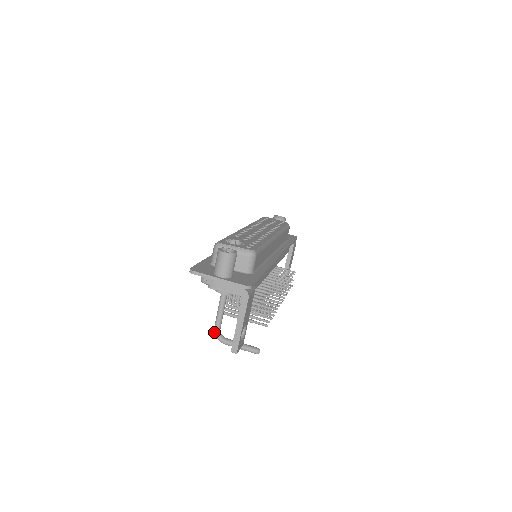
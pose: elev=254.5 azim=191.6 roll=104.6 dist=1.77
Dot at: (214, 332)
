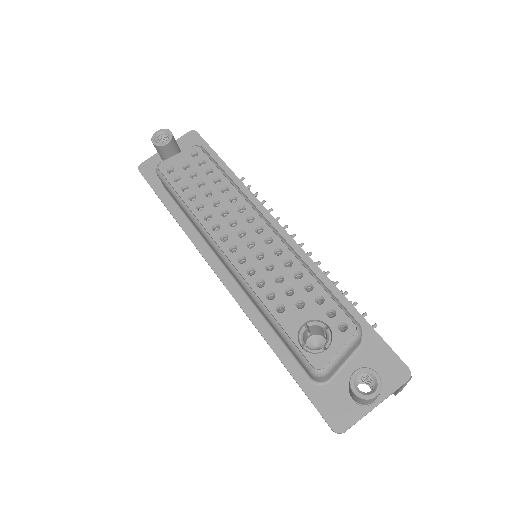
Dot at: occluded
